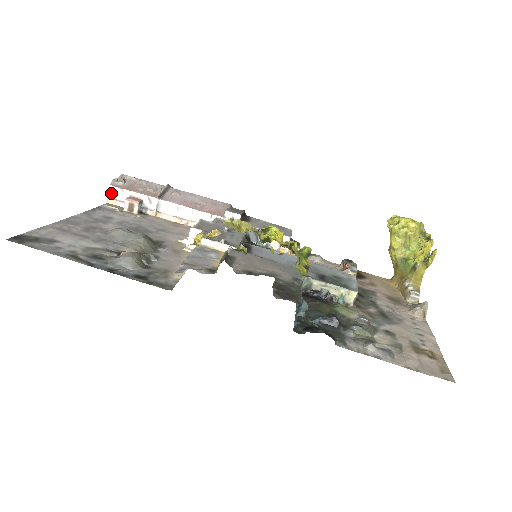
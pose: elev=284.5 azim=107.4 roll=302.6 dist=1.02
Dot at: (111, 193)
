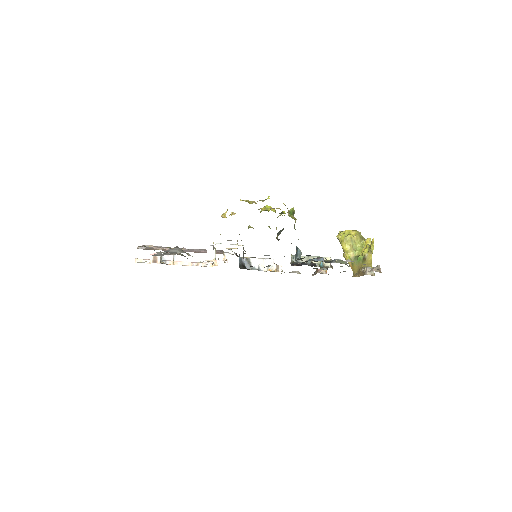
Dot at: (137, 255)
